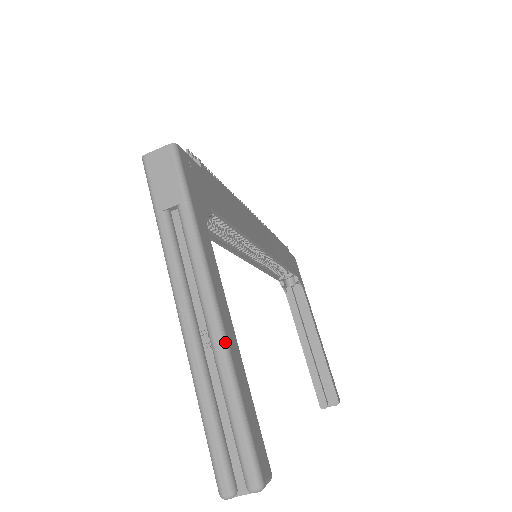
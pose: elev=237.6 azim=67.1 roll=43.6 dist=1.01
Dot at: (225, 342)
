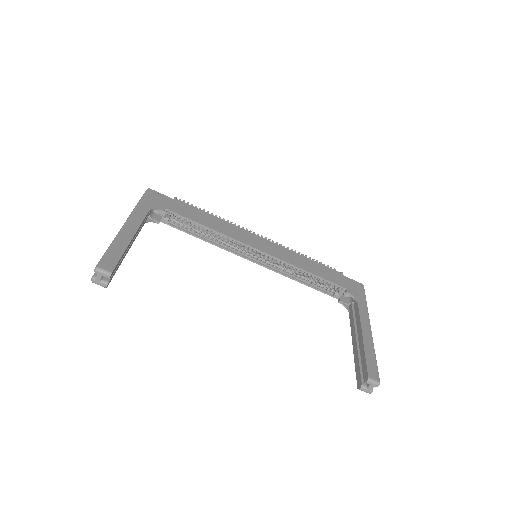
Dot at: (119, 233)
